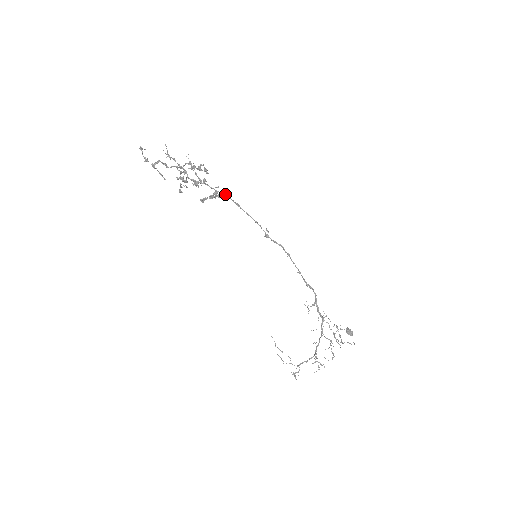
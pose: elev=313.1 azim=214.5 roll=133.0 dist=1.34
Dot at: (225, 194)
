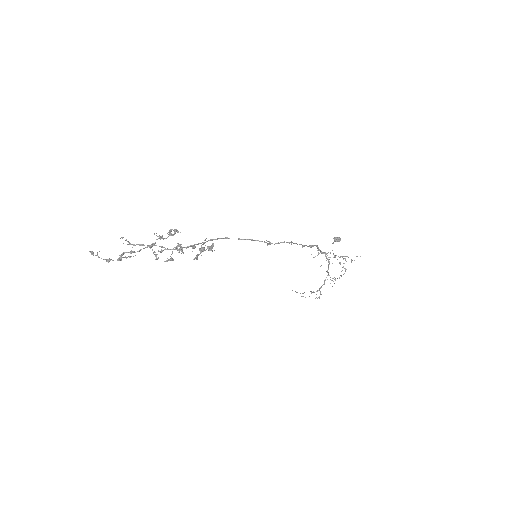
Dot at: (212, 240)
